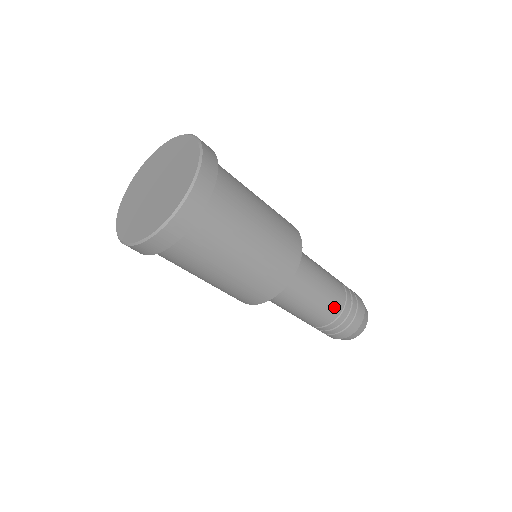
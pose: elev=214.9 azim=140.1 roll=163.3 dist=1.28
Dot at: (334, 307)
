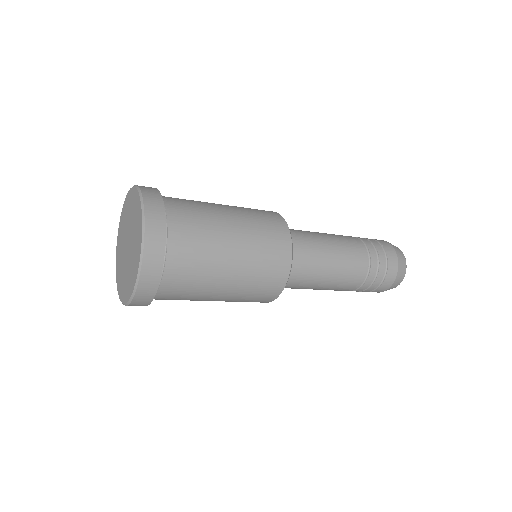
Dot at: (357, 252)
